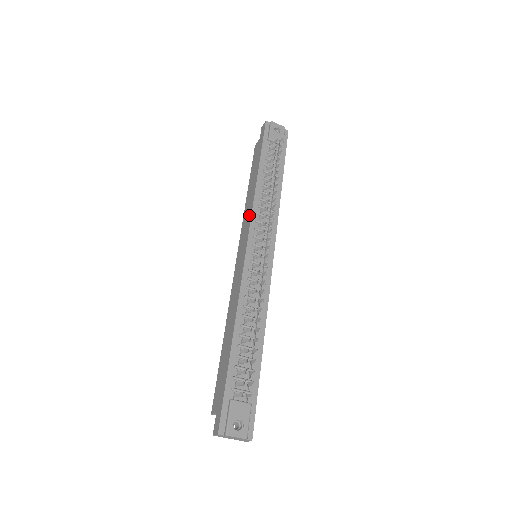
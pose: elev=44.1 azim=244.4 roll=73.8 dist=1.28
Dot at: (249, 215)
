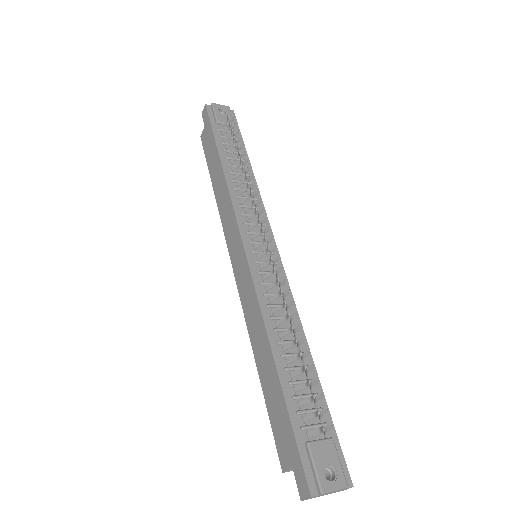
Dot at: (230, 211)
